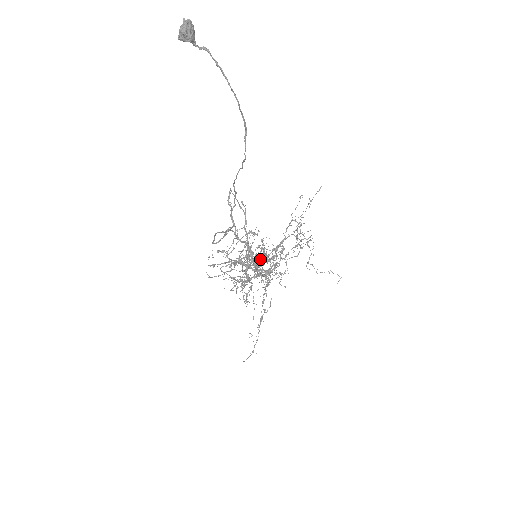
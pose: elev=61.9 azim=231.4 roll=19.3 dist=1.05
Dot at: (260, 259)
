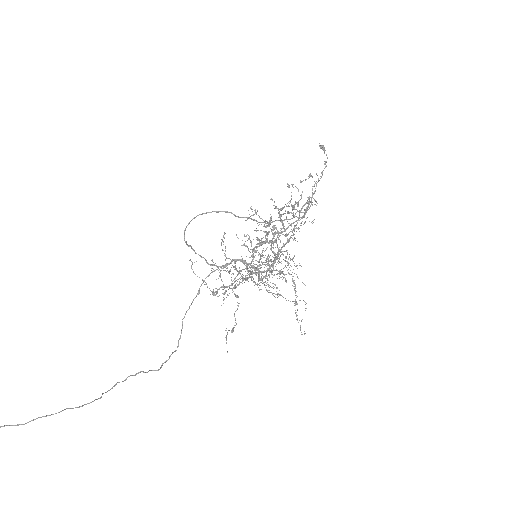
Dot at: occluded
